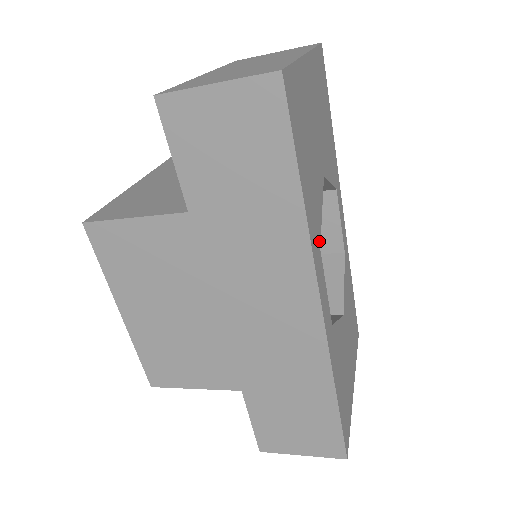
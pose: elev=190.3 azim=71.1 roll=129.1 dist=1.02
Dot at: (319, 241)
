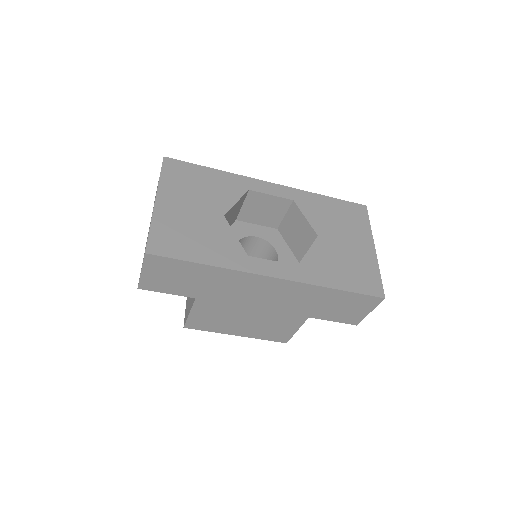
Dot at: (243, 254)
